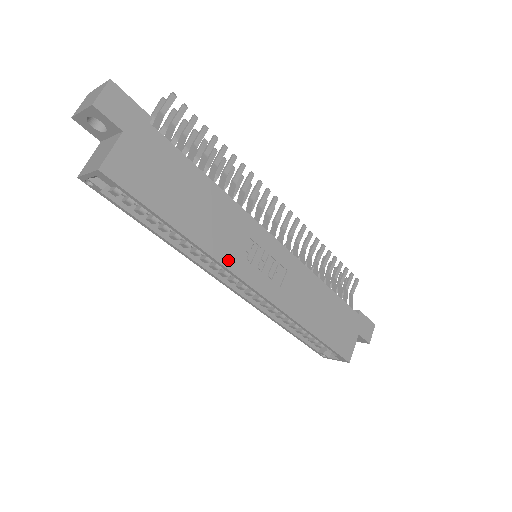
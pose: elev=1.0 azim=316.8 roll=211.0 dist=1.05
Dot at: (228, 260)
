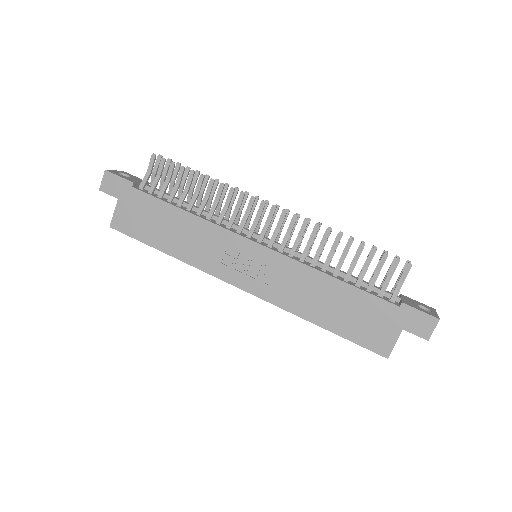
Dot at: (209, 267)
